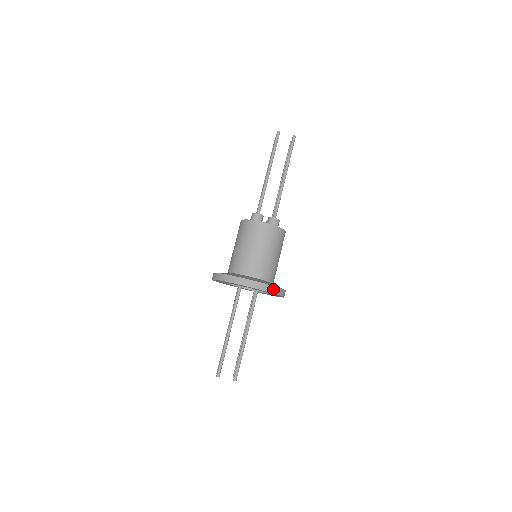
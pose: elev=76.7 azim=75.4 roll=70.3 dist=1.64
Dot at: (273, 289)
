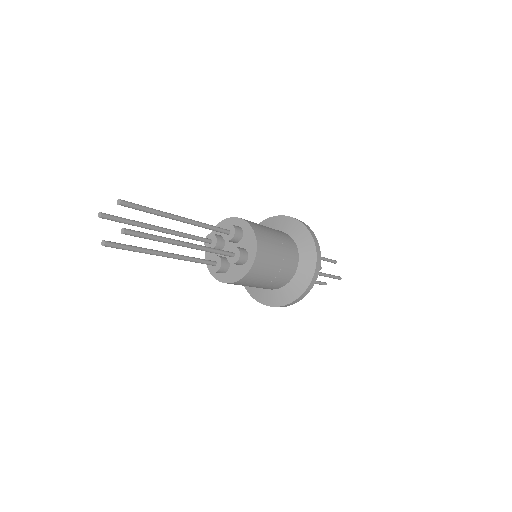
Dot at: (309, 288)
